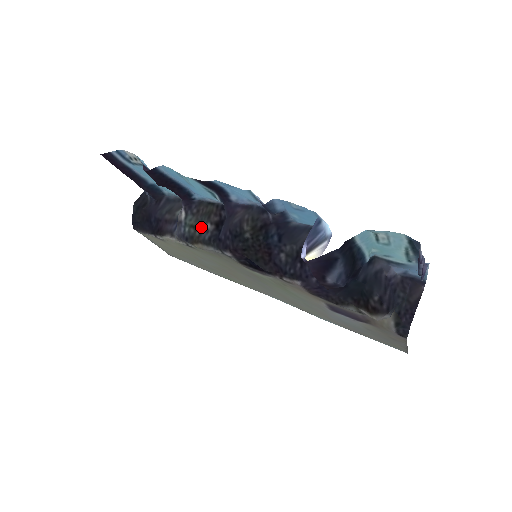
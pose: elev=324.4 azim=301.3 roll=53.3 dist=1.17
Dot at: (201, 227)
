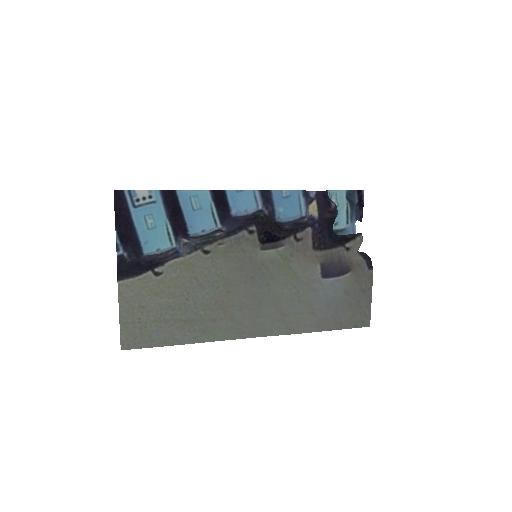
Dot at: (211, 237)
